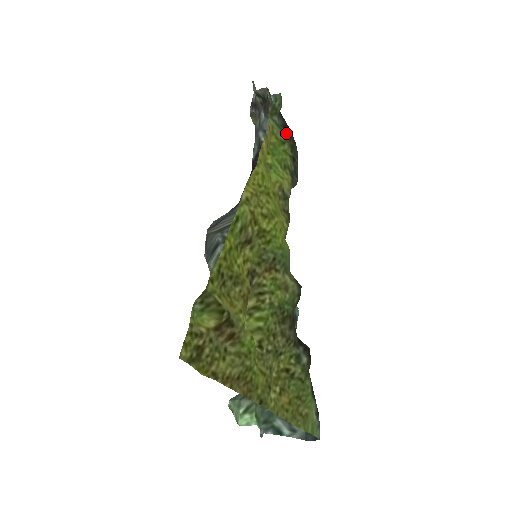
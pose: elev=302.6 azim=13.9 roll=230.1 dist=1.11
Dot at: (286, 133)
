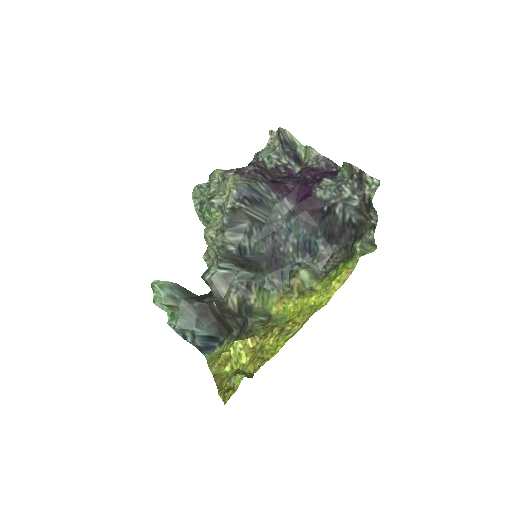
Dot at: (351, 257)
